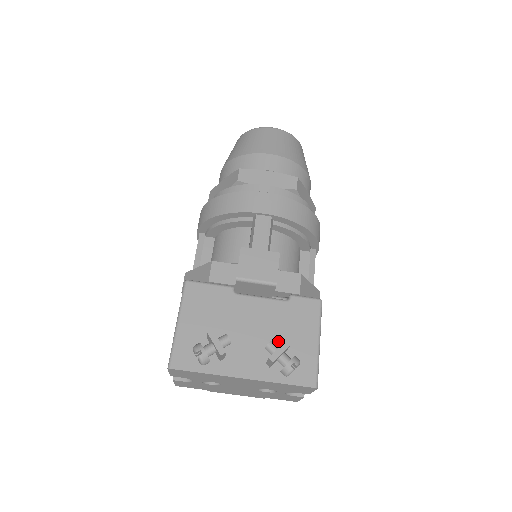
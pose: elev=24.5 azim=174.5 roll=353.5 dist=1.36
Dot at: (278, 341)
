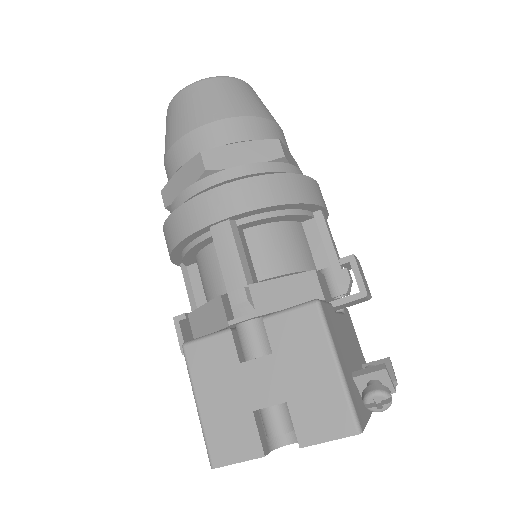
Dot at: (360, 360)
